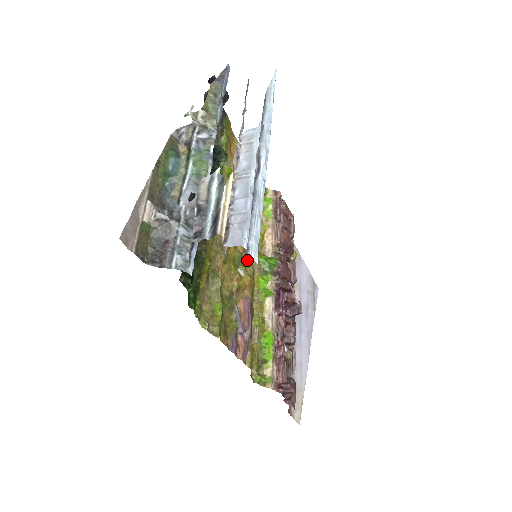
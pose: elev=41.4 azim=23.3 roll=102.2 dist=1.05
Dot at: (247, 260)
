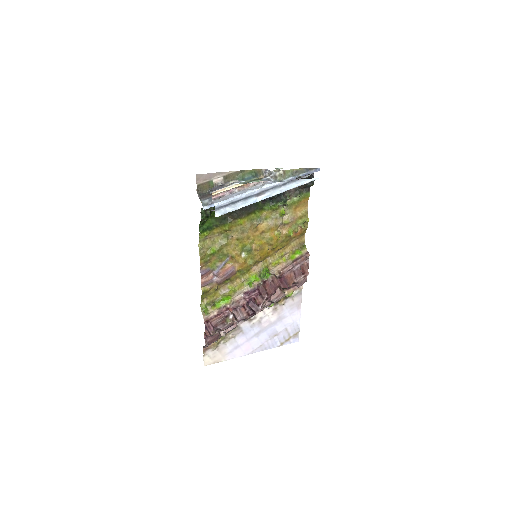
Dot at: (253, 256)
